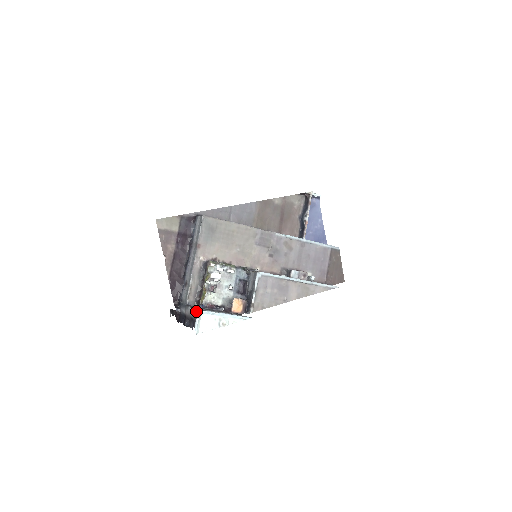
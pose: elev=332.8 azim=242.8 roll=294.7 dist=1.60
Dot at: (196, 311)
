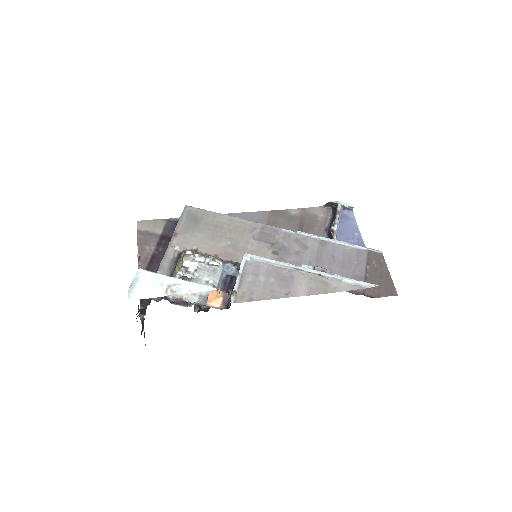
Dot at: occluded
